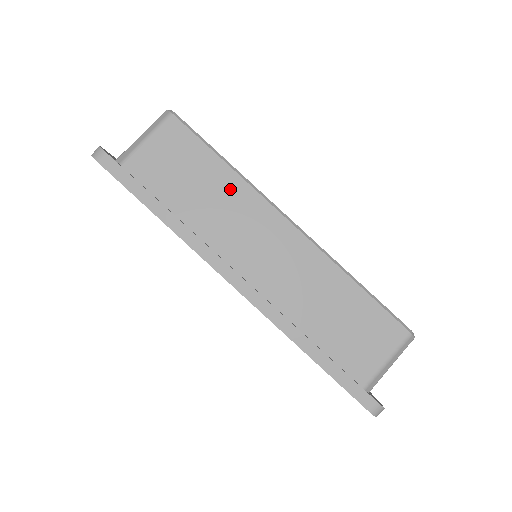
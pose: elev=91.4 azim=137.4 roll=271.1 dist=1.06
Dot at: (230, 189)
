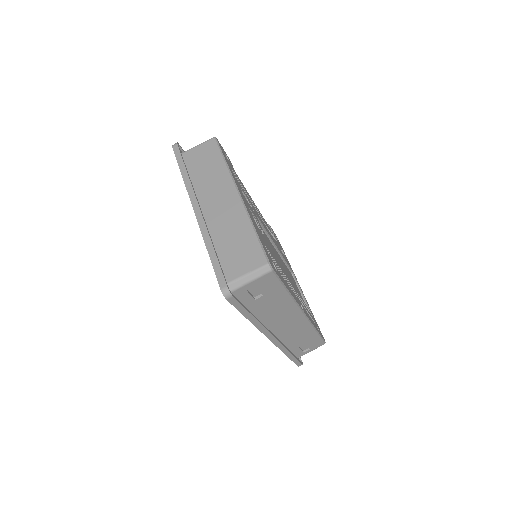
Dot at: (220, 172)
